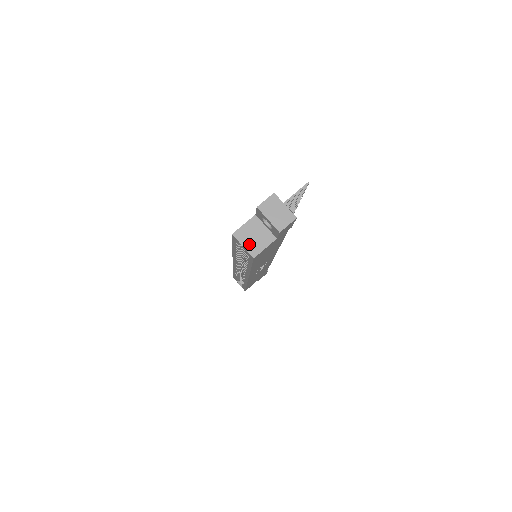
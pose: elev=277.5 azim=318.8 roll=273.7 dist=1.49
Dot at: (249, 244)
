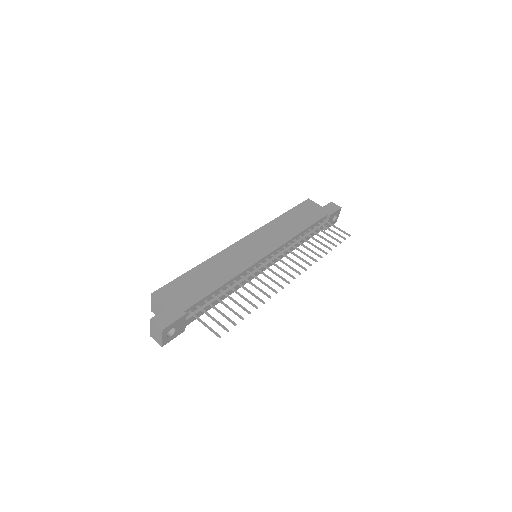
Dot at: (154, 306)
